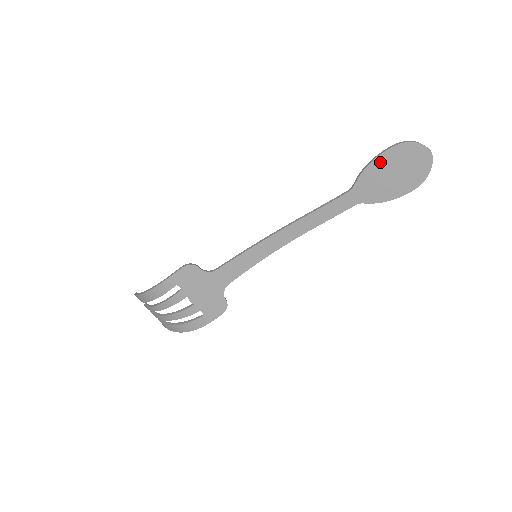
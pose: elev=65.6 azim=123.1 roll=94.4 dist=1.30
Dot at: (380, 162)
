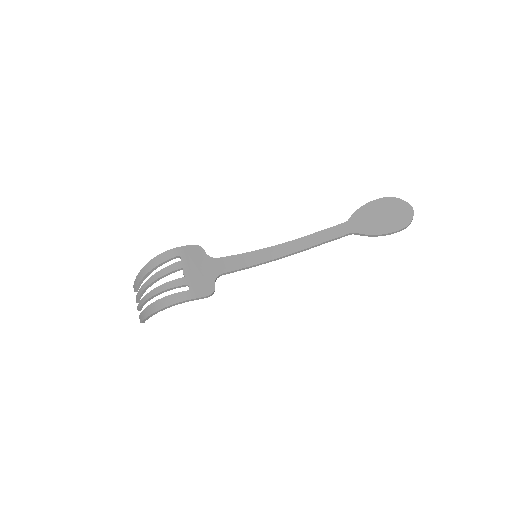
Dot at: (371, 206)
